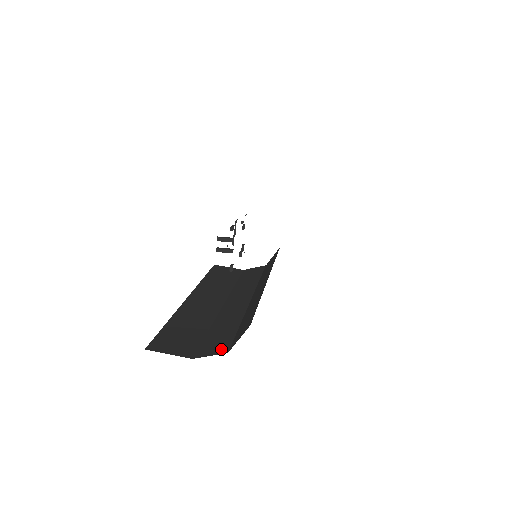
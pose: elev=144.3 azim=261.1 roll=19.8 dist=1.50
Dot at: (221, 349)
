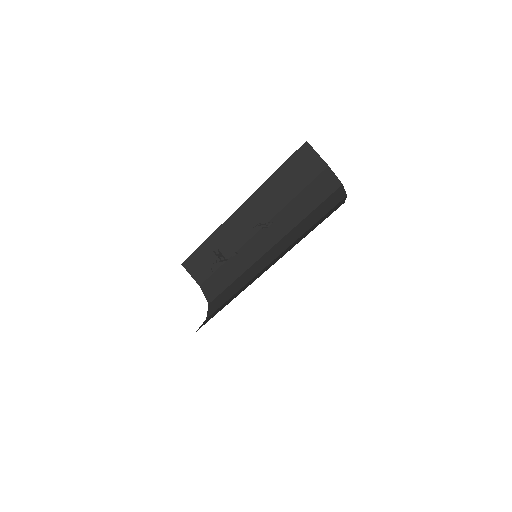
Dot at: (210, 296)
